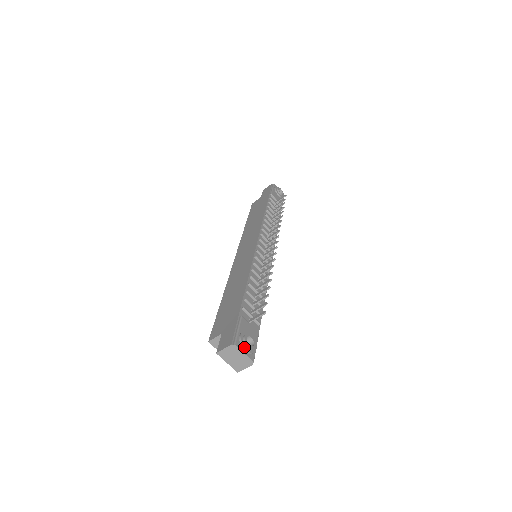
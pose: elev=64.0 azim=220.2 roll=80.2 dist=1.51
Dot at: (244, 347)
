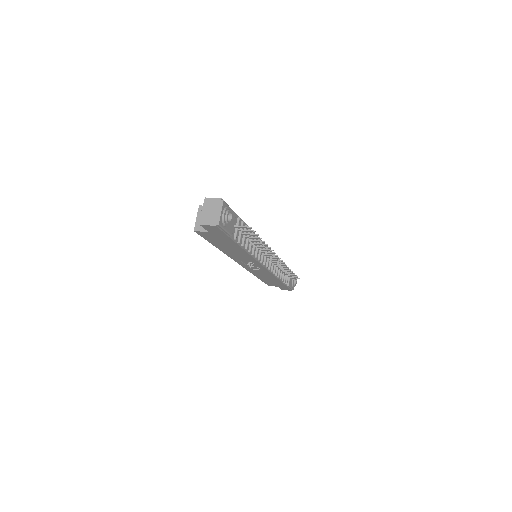
Dot at: (225, 210)
